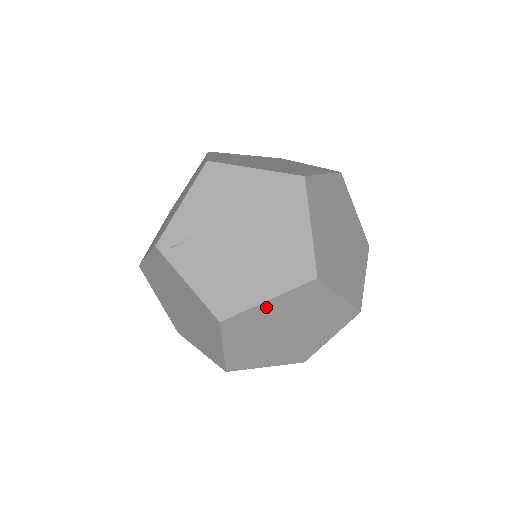
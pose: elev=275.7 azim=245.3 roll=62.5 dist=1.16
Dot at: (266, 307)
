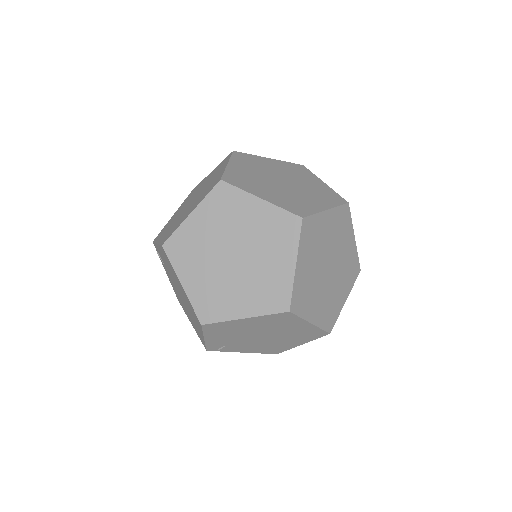
Dot at: occluded
